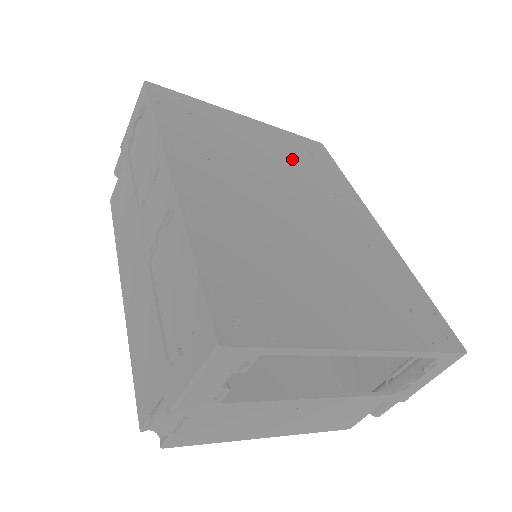
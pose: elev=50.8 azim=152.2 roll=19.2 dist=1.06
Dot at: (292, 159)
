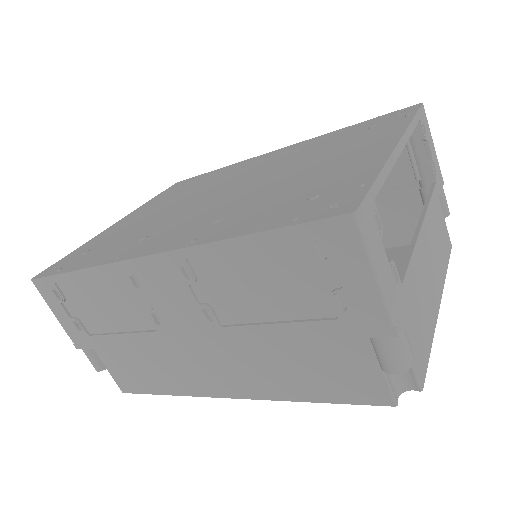
Dot at: (181, 195)
